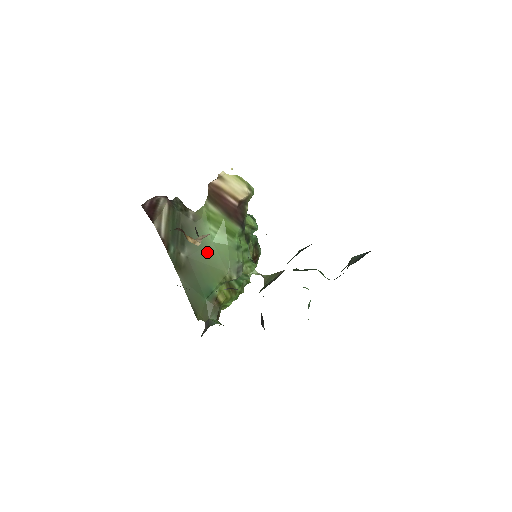
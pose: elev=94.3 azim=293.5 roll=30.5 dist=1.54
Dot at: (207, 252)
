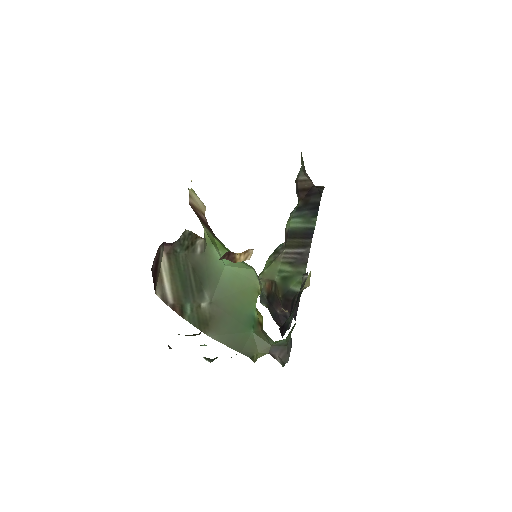
Dot at: (227, 280)
